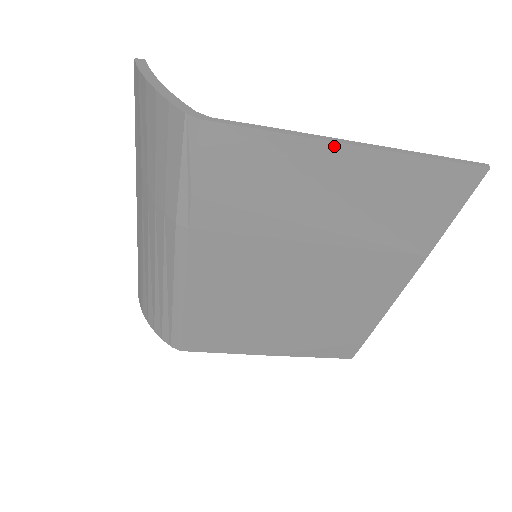
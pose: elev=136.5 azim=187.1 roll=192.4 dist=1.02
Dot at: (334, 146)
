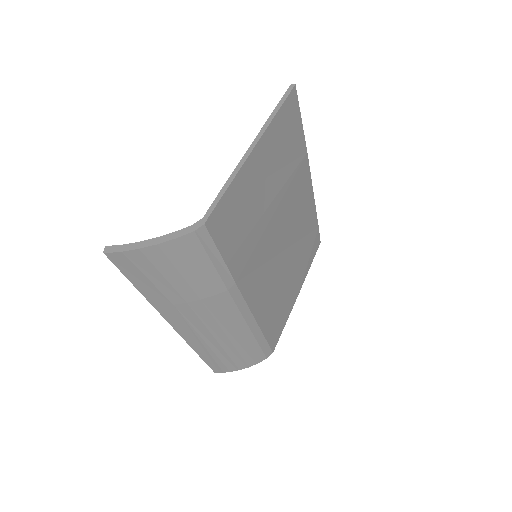
Dot at: (250, 158)
